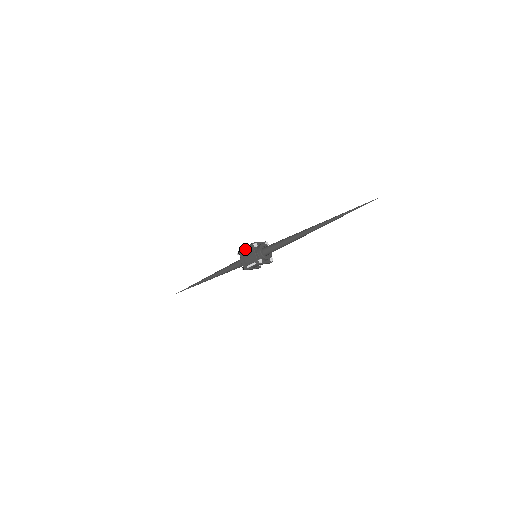
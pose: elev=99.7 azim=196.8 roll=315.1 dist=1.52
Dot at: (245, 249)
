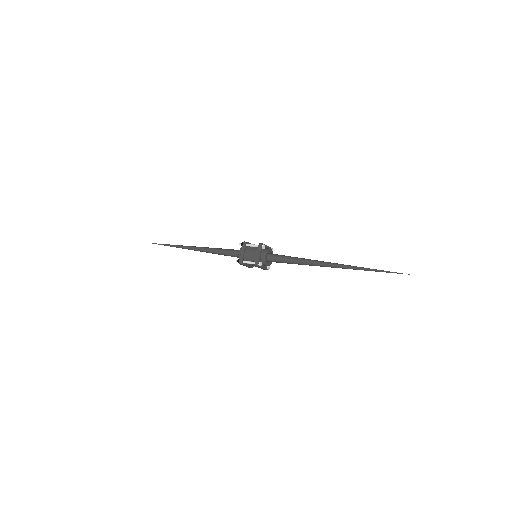
Dot at: (251, 244)
